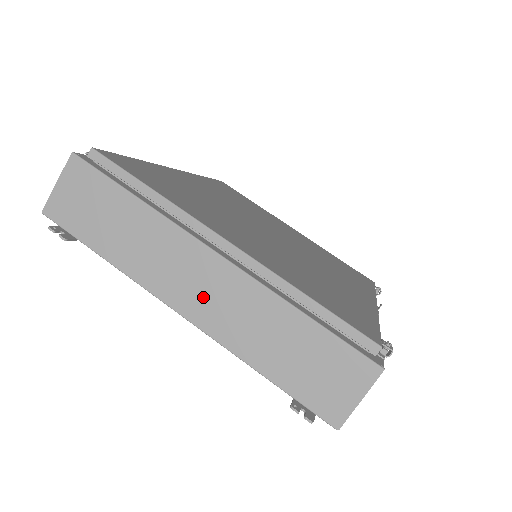
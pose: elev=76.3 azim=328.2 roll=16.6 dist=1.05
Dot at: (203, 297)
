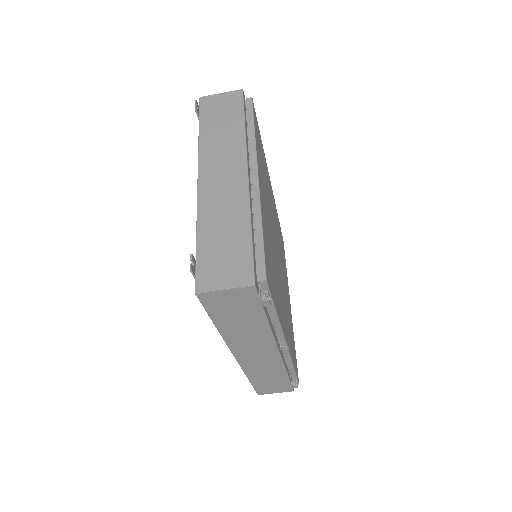
Dot at: (217, 182)
